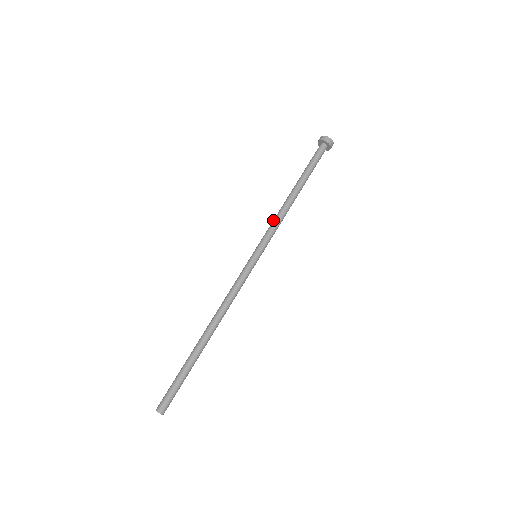
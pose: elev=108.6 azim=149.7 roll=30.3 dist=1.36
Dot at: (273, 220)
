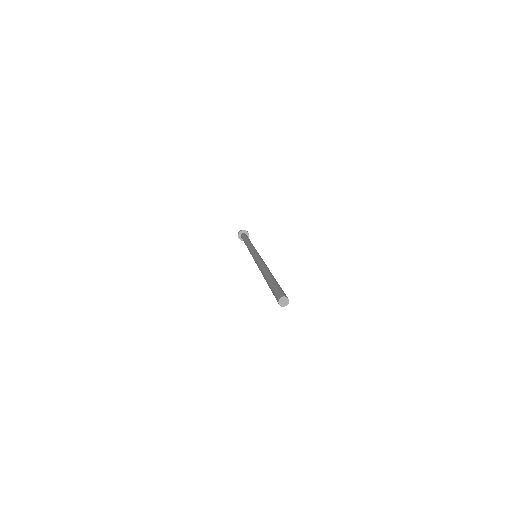
Dot at: occluded
